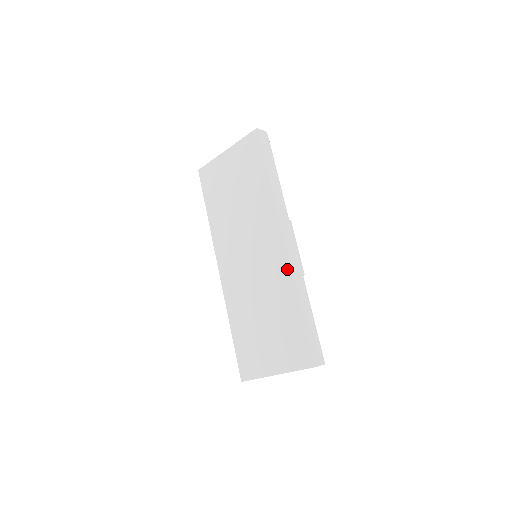
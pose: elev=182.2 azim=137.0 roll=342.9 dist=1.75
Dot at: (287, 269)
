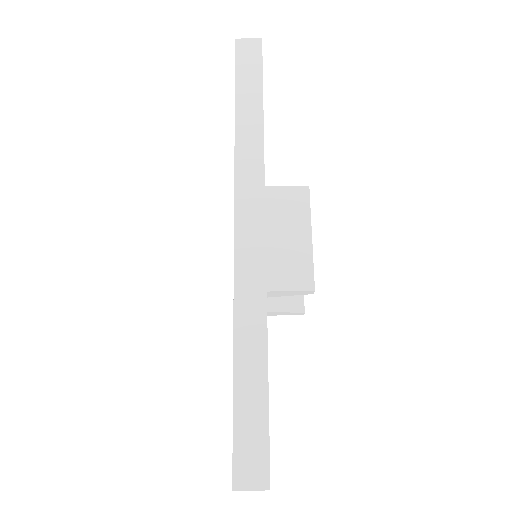
Dot at: occluded
